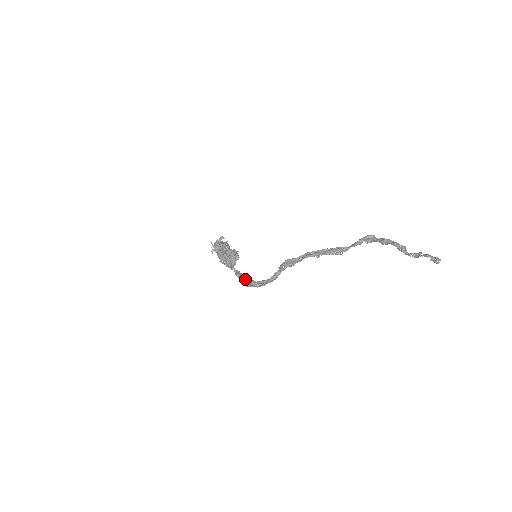
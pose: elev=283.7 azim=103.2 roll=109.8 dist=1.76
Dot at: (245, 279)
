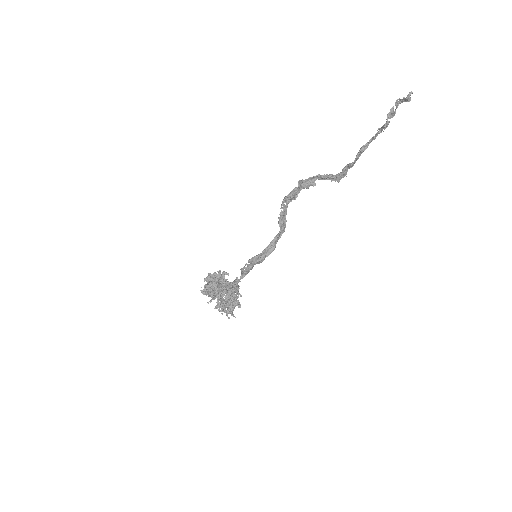
Dot at: occluded
